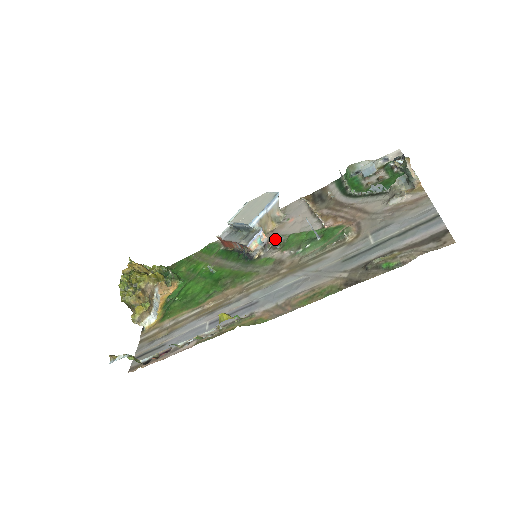
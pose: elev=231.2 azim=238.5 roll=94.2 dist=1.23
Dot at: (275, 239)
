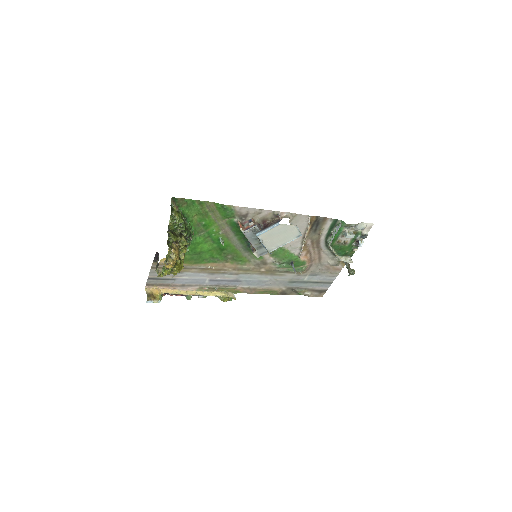
Dot at: occluded
